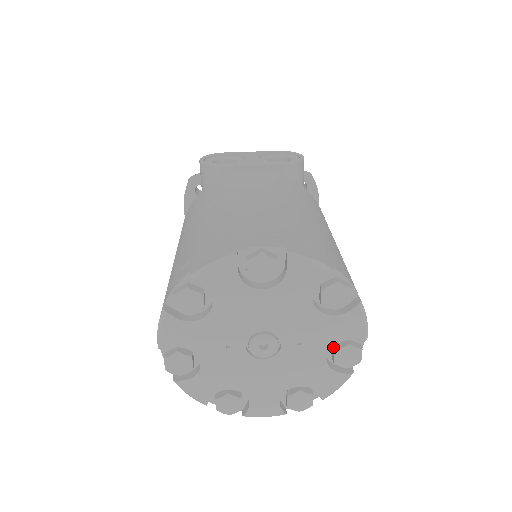
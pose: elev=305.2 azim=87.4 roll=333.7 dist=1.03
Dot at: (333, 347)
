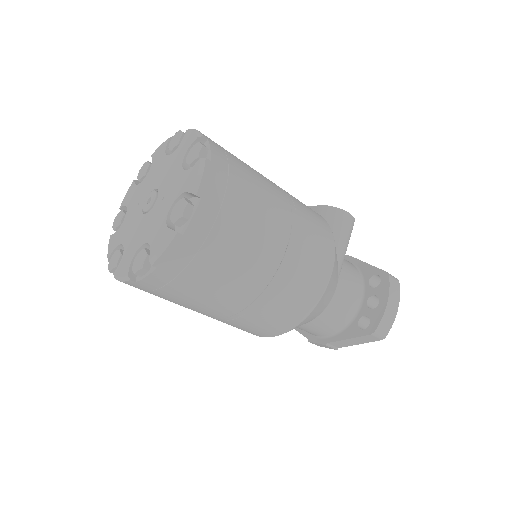
Dot at: occluded
